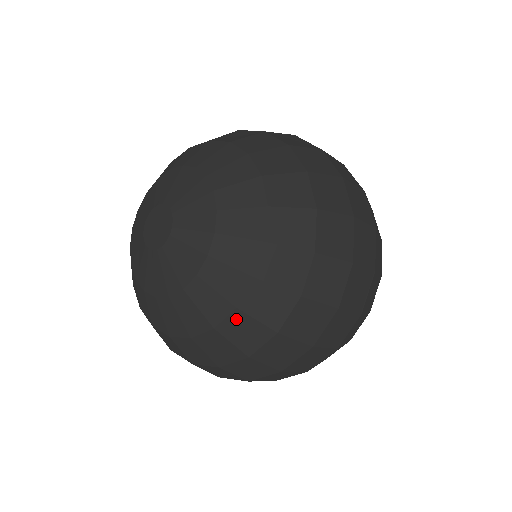
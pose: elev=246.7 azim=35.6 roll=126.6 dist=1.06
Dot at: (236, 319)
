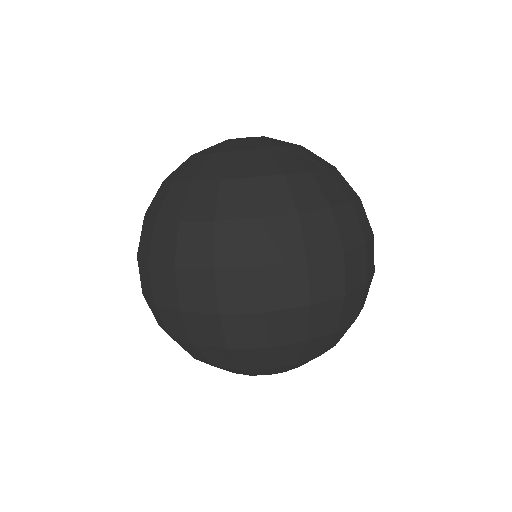
Dot at: (242, 185)
